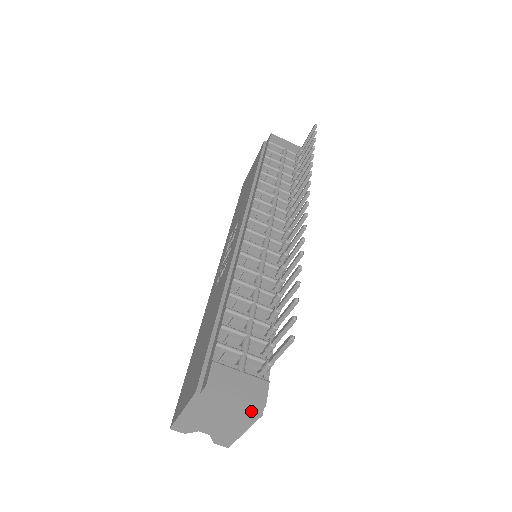
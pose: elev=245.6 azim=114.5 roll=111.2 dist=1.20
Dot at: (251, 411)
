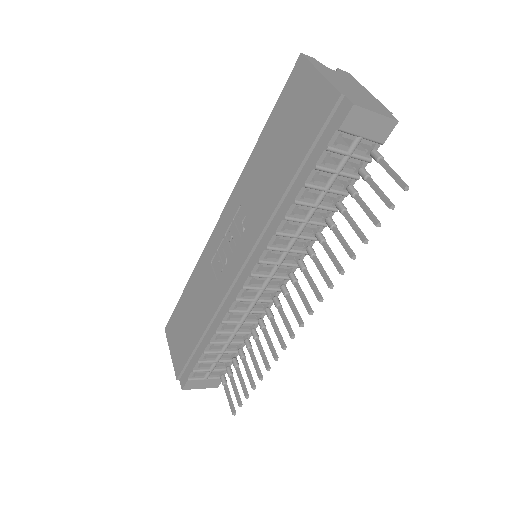
Dot at: occluded
